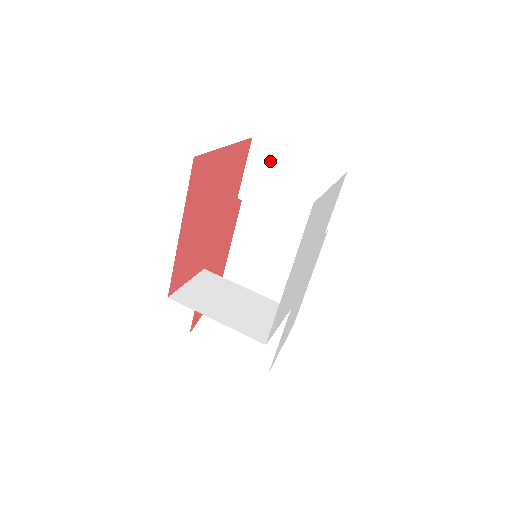
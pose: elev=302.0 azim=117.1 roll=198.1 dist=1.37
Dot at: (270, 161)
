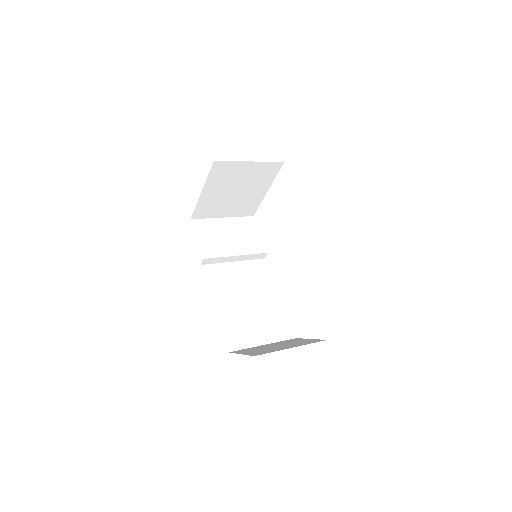
Dot at: (210, 228)
